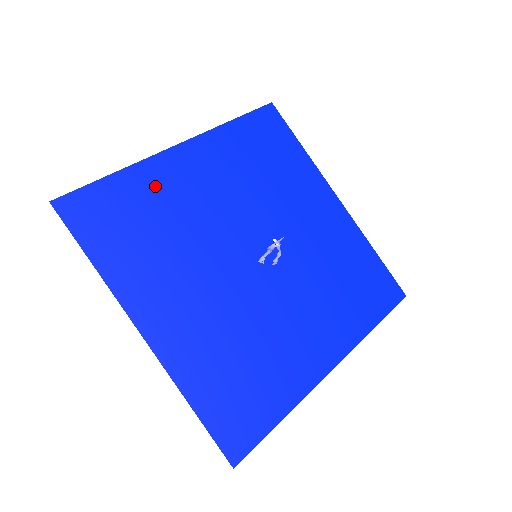
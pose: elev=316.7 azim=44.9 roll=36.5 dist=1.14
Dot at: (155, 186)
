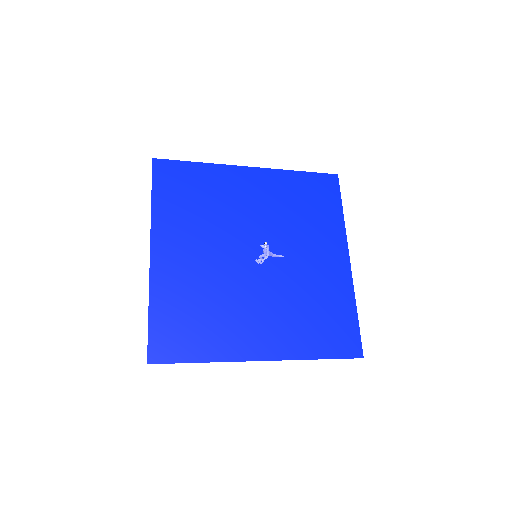
Dot at: (218, 181)
